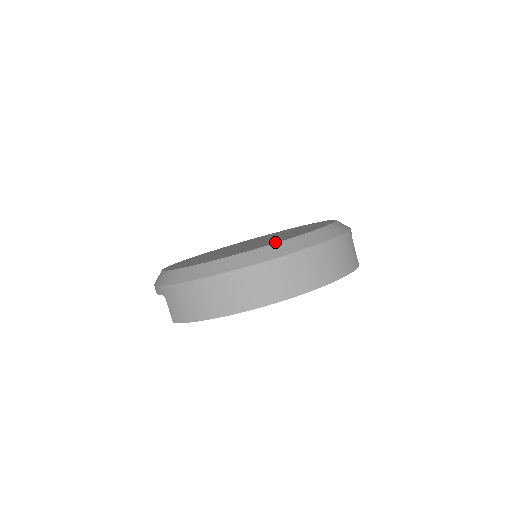
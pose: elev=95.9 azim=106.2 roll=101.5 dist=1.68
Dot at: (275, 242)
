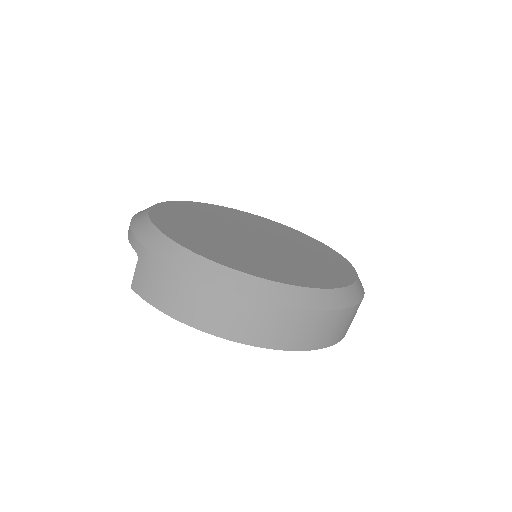
Dot at: (295, 282)
